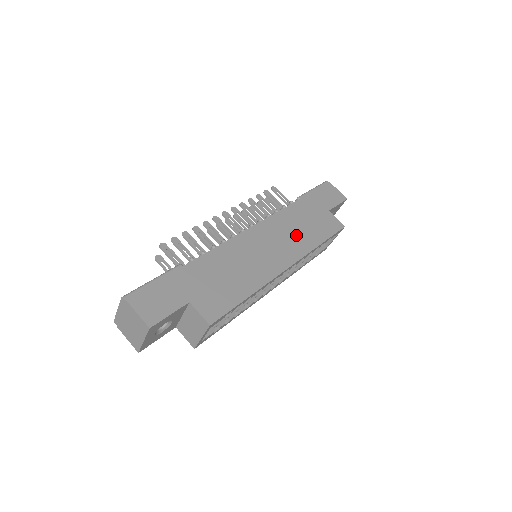
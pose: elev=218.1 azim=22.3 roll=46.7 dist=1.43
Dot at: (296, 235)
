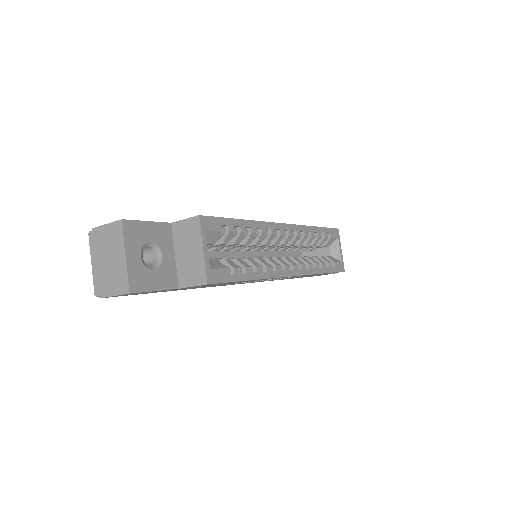
Dot at: occluded
